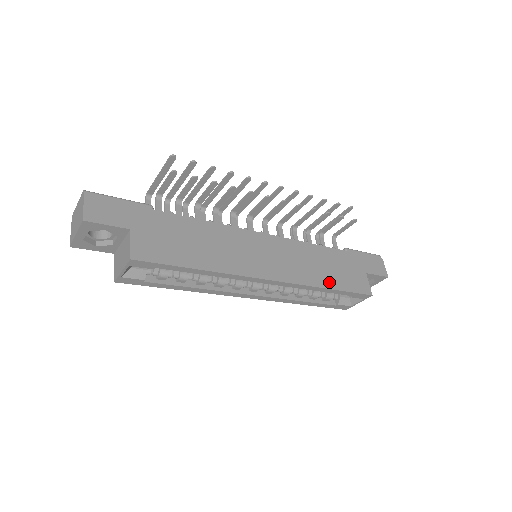
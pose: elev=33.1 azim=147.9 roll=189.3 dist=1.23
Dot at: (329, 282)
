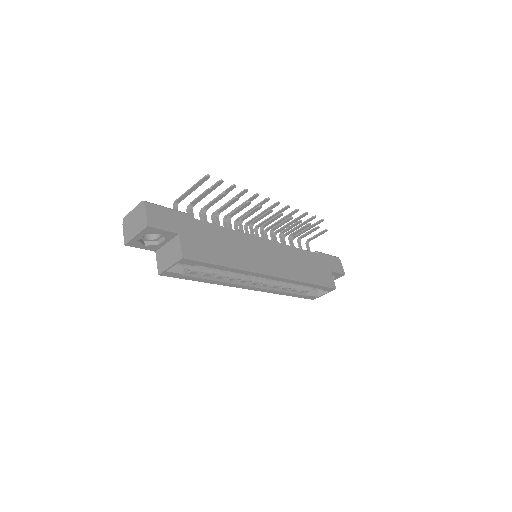
Dot at: (309, 278)
